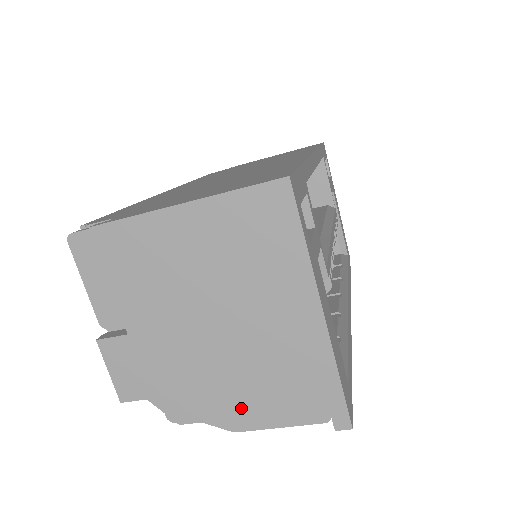
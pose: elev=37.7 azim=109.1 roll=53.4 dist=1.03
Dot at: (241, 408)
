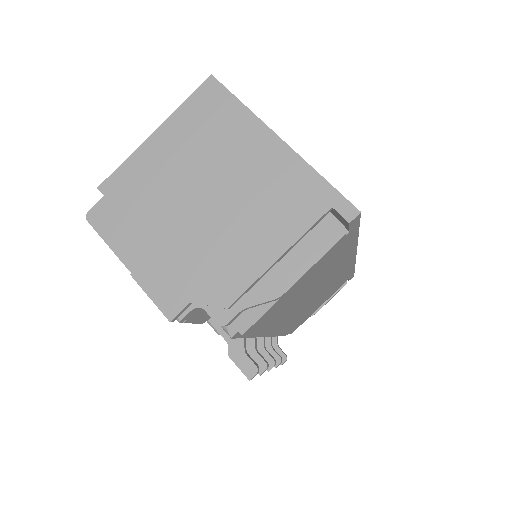
Dot at: (268, 255)
